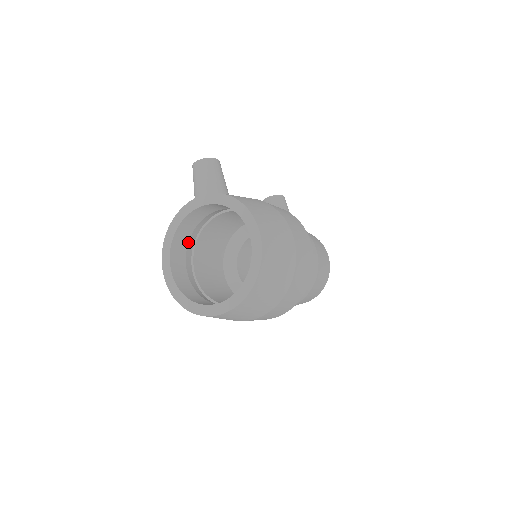
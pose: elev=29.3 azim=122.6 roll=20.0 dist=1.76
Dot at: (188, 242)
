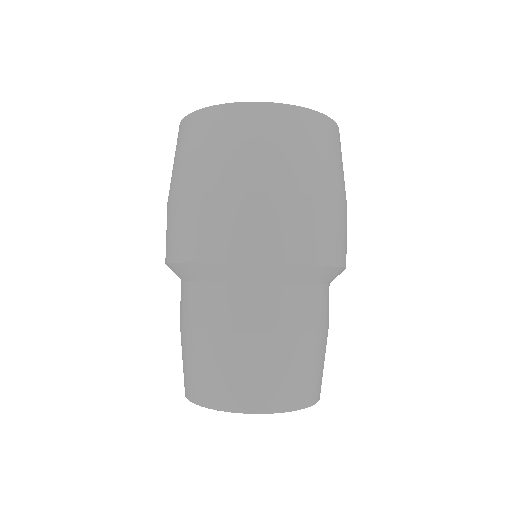
Dot at: occluded
